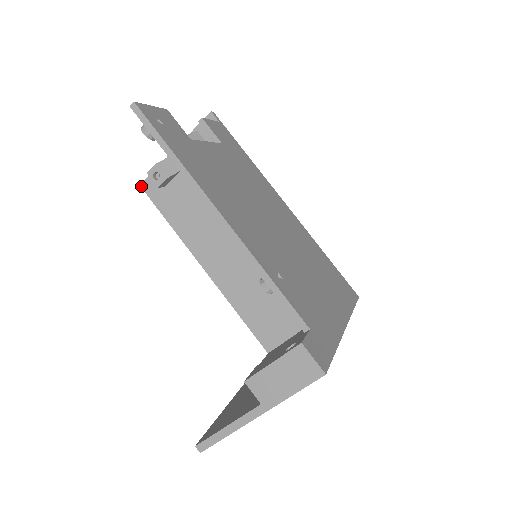
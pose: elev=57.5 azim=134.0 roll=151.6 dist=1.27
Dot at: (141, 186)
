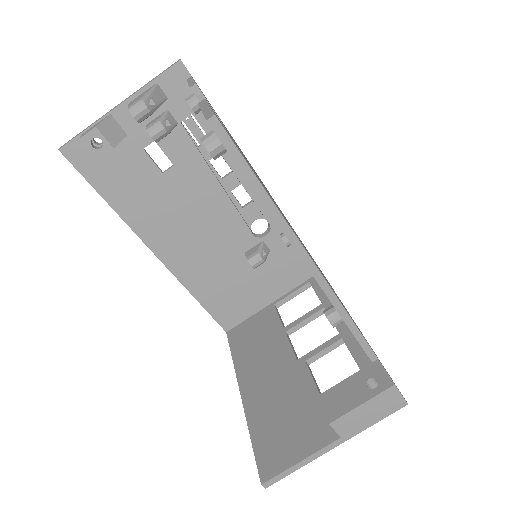
Dot at: (61, 151)
